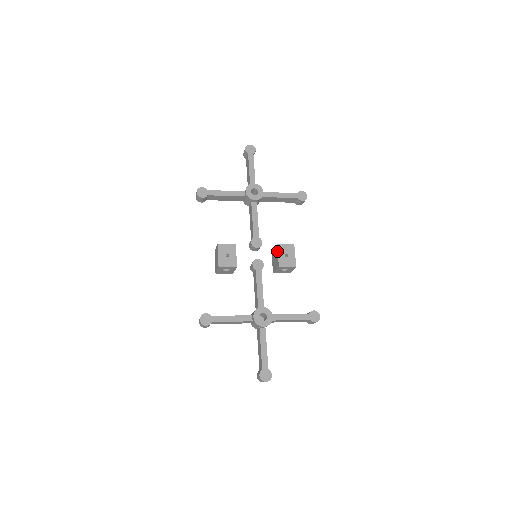
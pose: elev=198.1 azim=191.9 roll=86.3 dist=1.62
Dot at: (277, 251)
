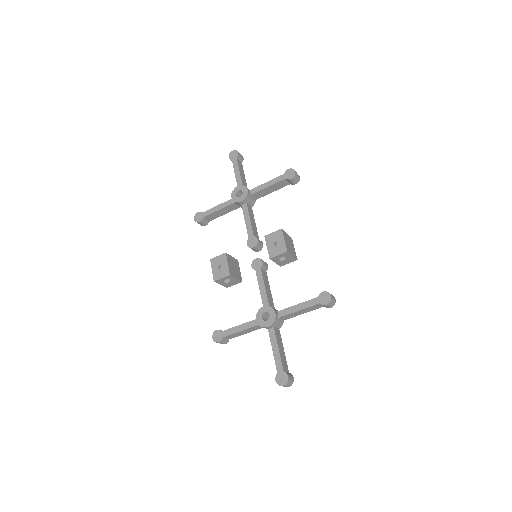
Dot at: (266, 243)
